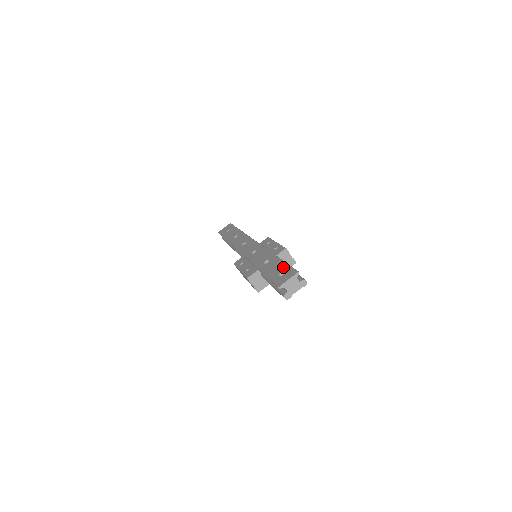
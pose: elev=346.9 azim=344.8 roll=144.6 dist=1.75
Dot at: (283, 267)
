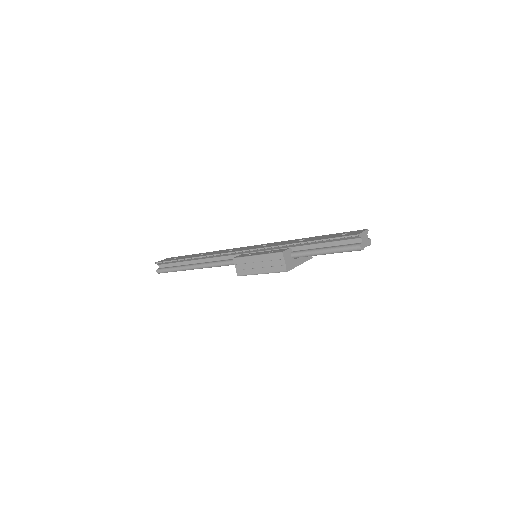
Dot at: (338, 233)
